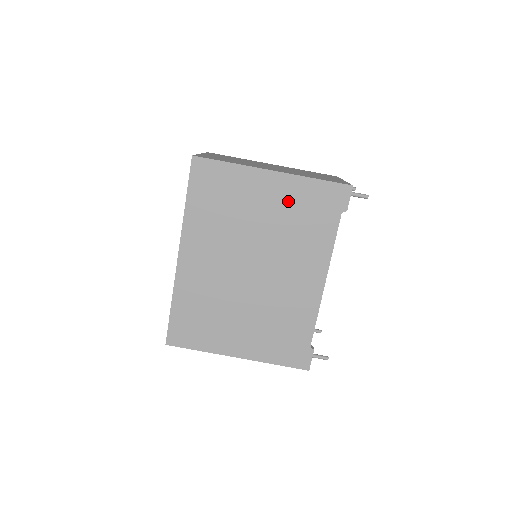
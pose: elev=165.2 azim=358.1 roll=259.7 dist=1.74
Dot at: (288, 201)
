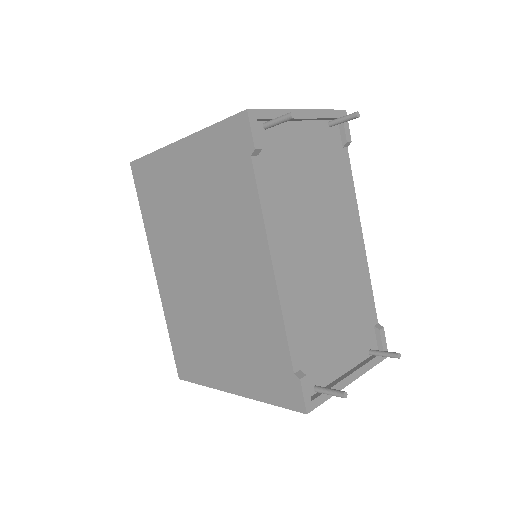
Dot at: (201, 170)
